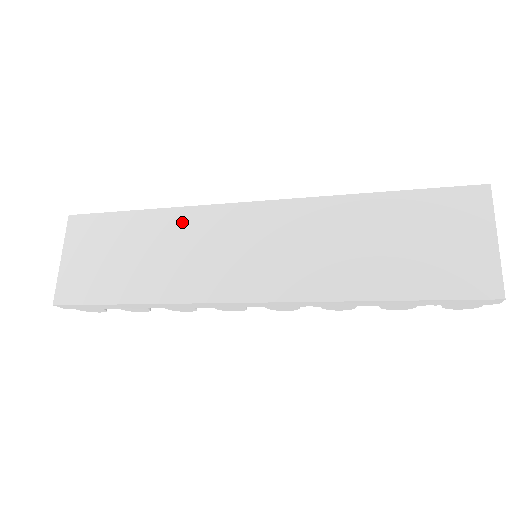
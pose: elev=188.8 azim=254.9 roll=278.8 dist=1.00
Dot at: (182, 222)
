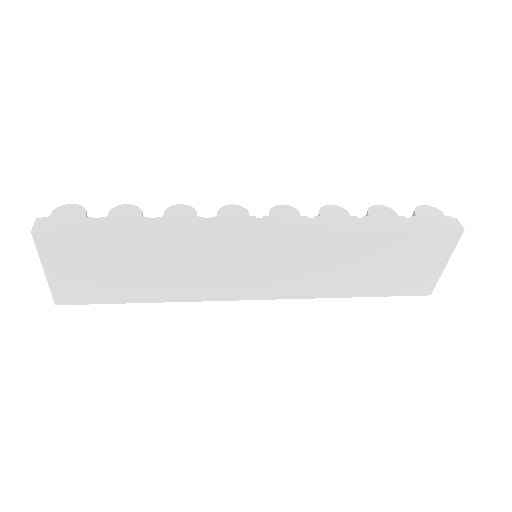
Dot at: (185, 245)
